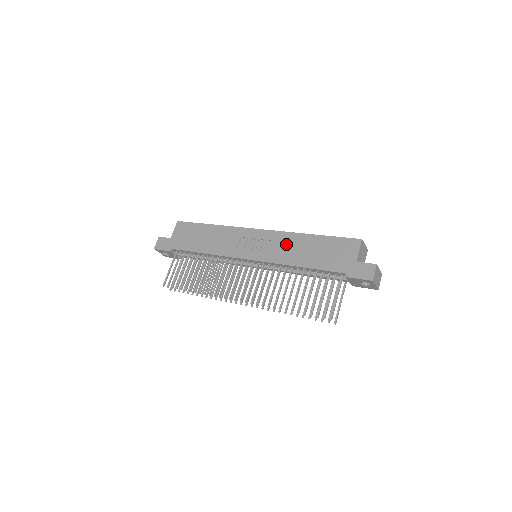
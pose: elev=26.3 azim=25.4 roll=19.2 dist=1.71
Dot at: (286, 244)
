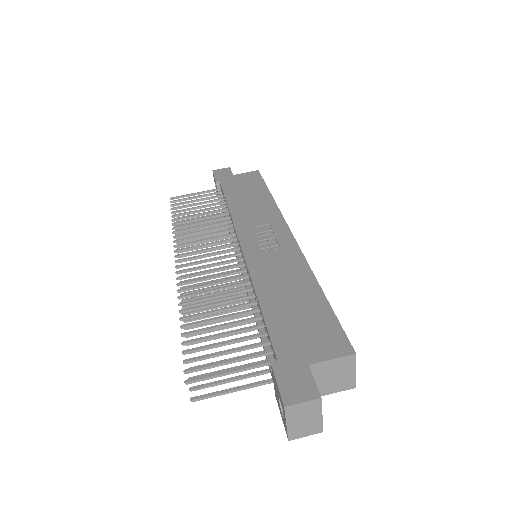
Dot at: (286, 268)
